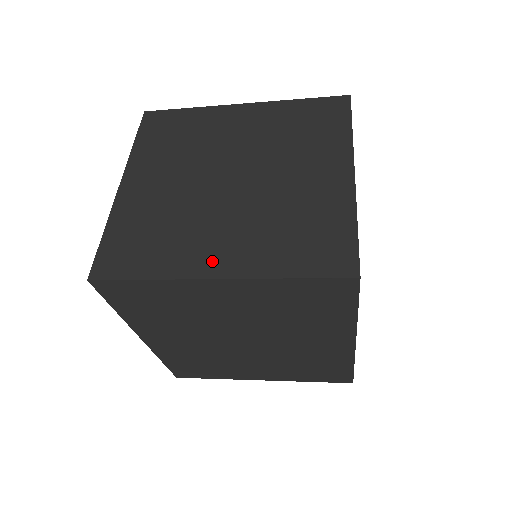
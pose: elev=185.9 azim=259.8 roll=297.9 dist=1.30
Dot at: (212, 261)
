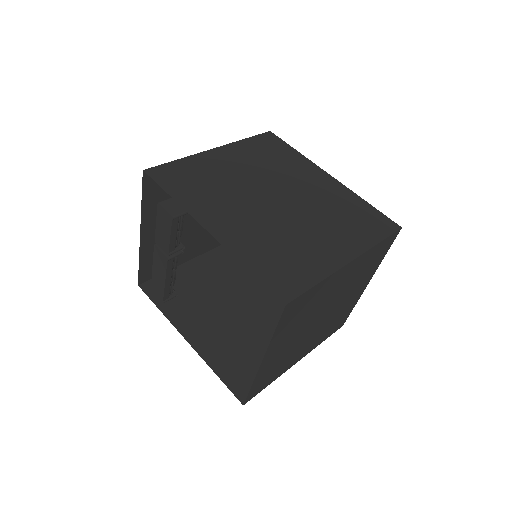
Dot at: (299, 358)
